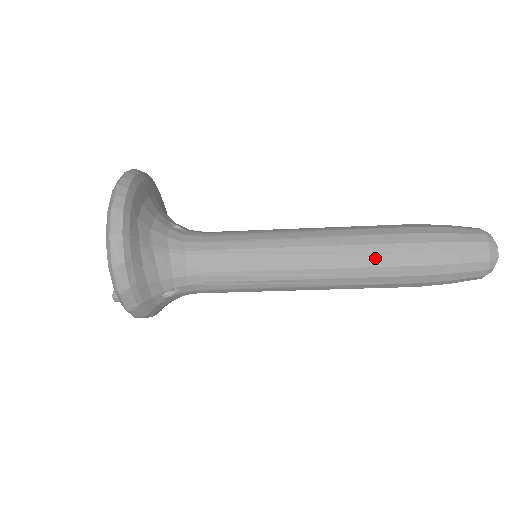
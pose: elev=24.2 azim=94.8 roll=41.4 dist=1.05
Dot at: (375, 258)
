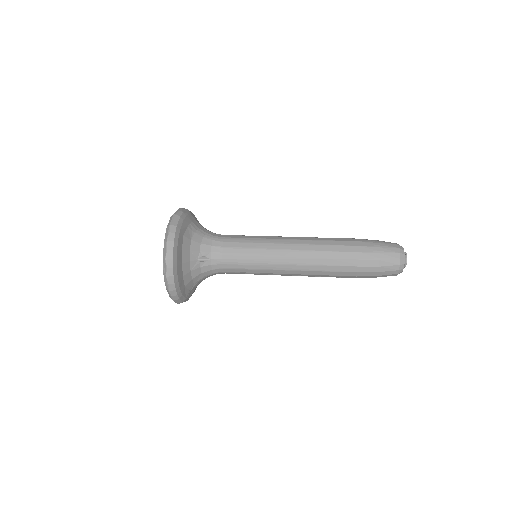
Dot at: occluded
